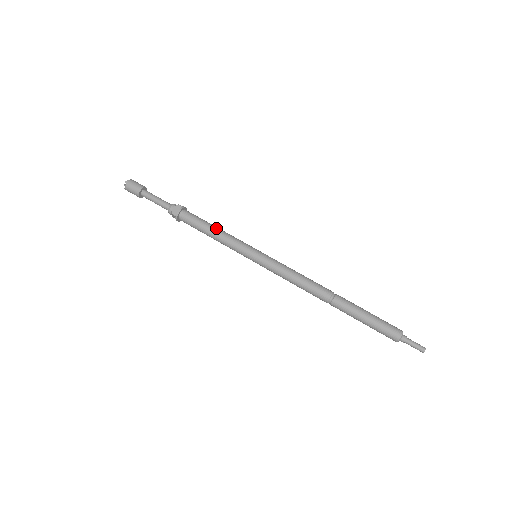
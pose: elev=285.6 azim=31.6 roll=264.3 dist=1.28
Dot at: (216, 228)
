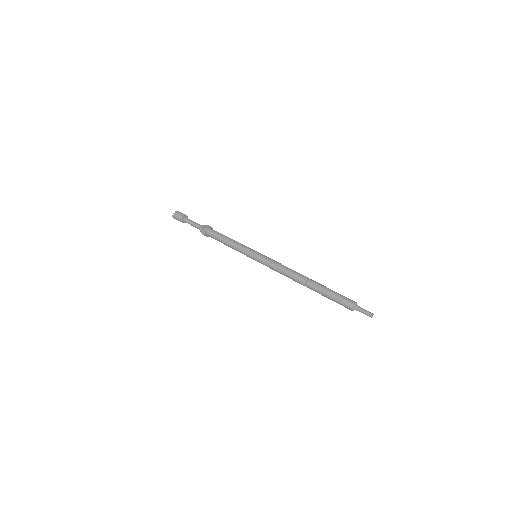
Dot at: occluded
